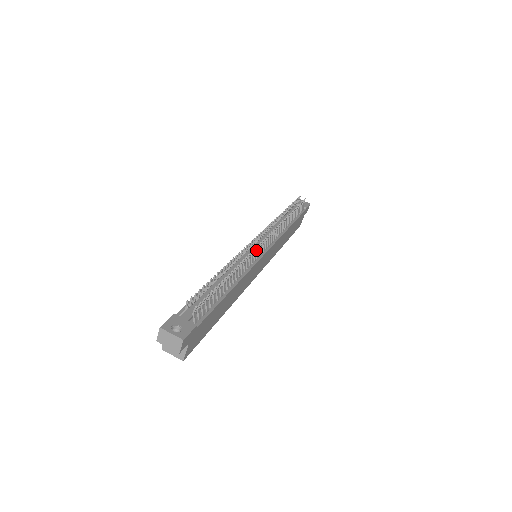
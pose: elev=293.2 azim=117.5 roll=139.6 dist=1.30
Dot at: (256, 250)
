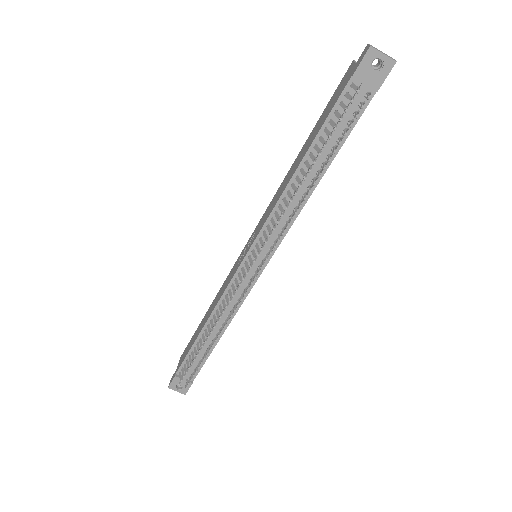
Dot at: (244, 291)
